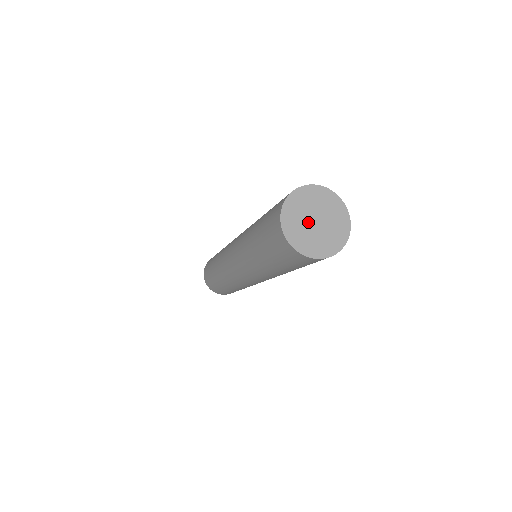
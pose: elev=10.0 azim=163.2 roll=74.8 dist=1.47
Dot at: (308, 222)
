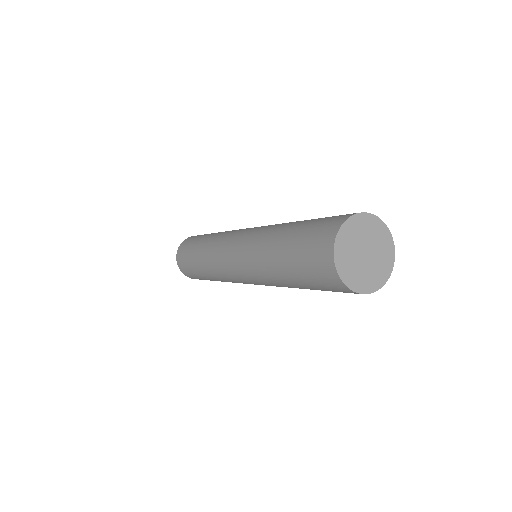
Dot at: (360, 247)
